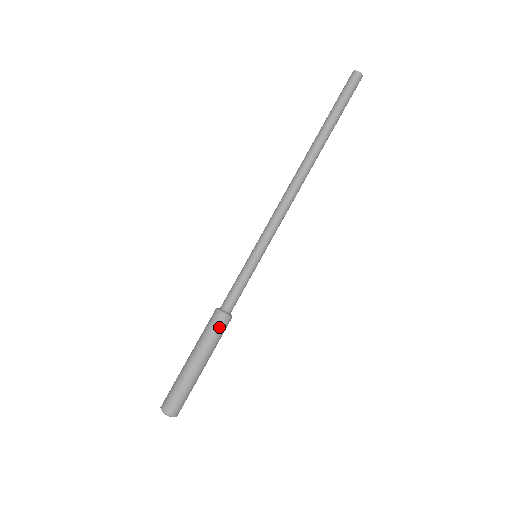
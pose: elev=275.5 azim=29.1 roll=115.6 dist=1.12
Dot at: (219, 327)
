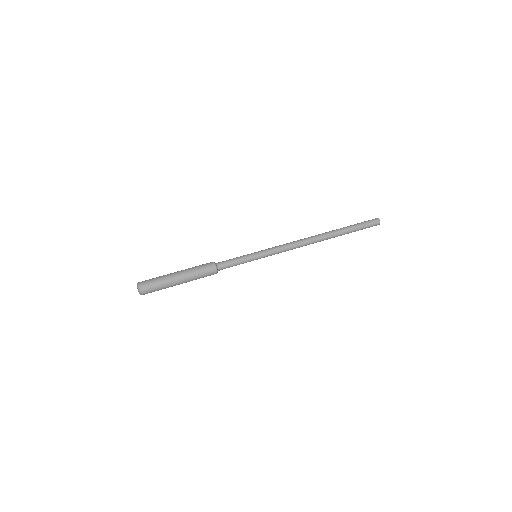
Dot at: (206, 266)
